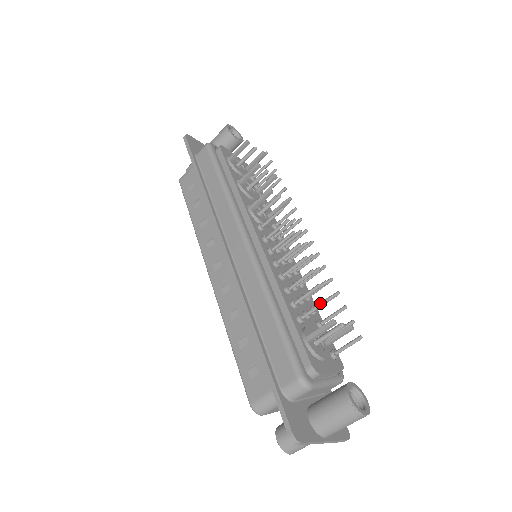
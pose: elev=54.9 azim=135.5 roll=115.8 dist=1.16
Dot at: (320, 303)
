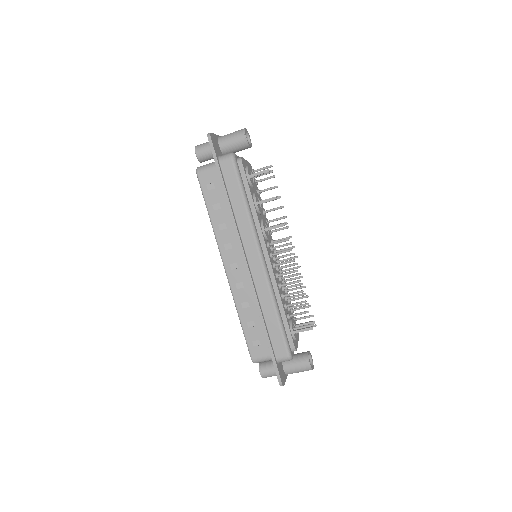
Dot at: (304, 313)
